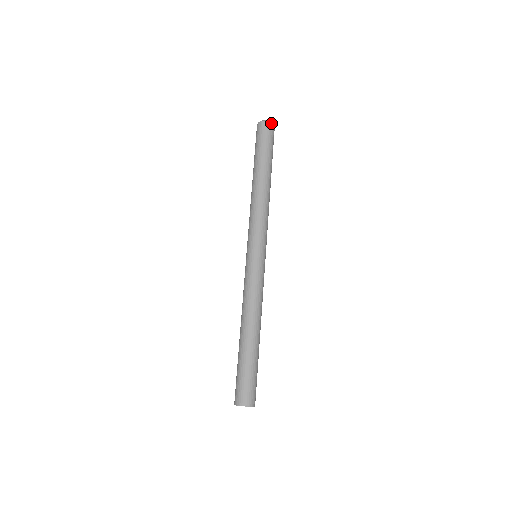
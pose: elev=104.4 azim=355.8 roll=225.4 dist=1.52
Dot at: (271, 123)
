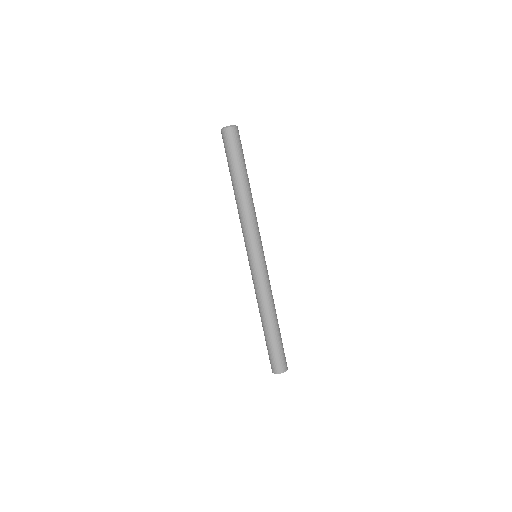
Dot at: (228, 129)
